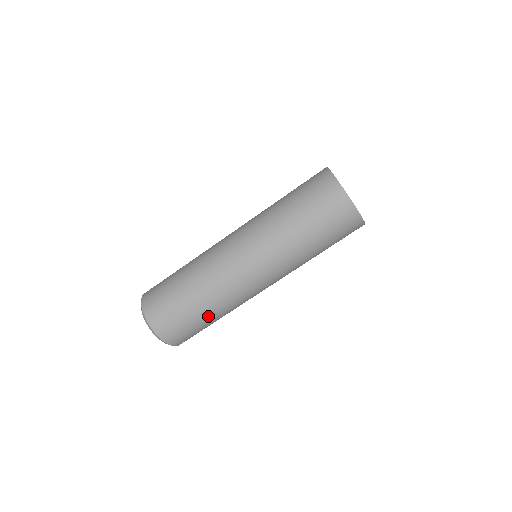
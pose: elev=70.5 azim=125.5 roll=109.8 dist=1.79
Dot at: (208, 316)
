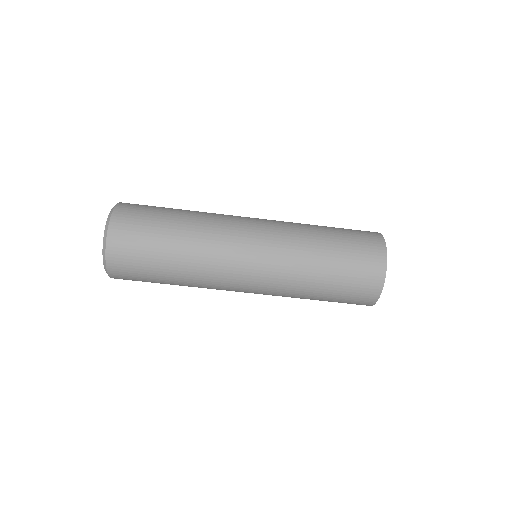
Dot at: (171, 262)
